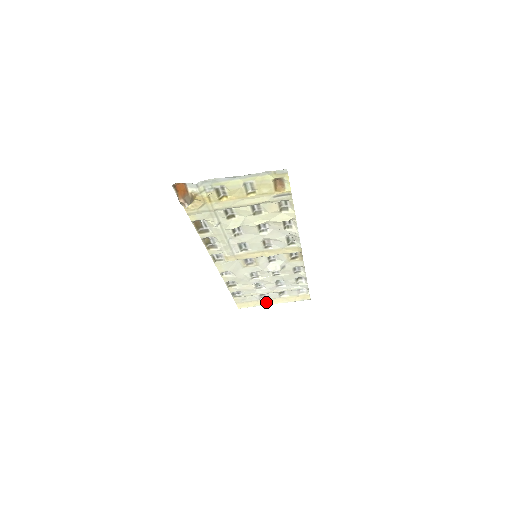
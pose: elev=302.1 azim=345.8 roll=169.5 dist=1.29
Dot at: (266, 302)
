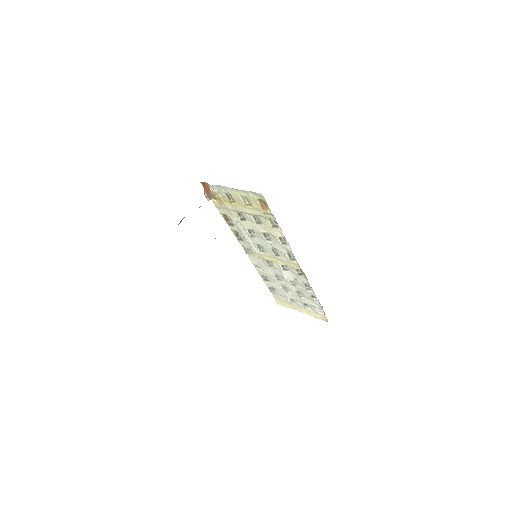
Dot at: (295, 308)
